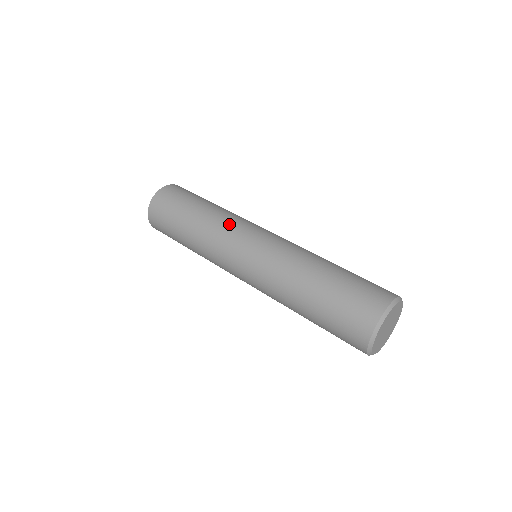
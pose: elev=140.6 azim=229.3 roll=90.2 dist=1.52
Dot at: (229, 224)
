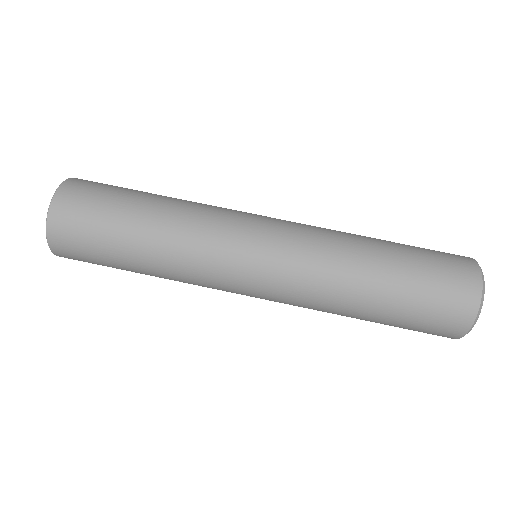
Dot at: (206, 250)
